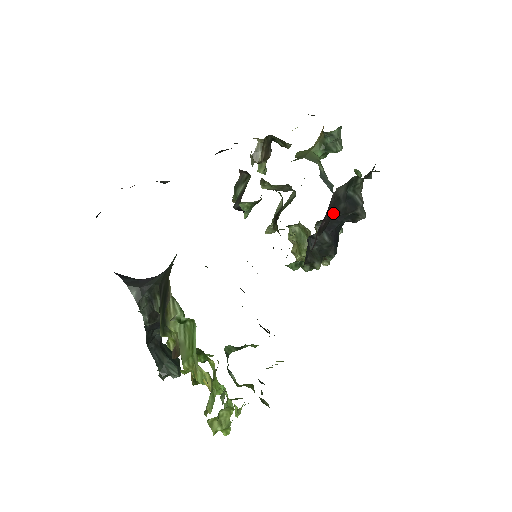
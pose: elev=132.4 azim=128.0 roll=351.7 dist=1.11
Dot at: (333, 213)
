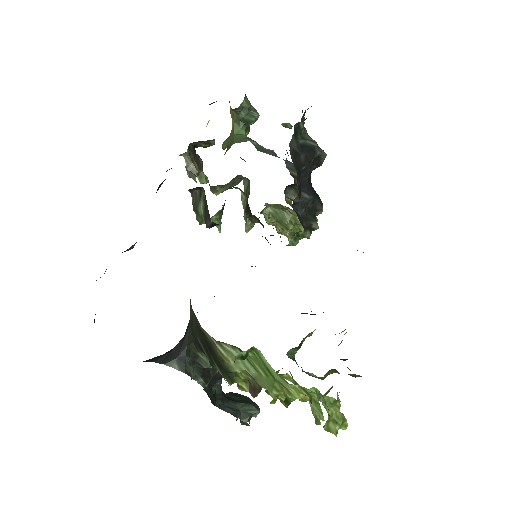
Dot at: (299, 169)
